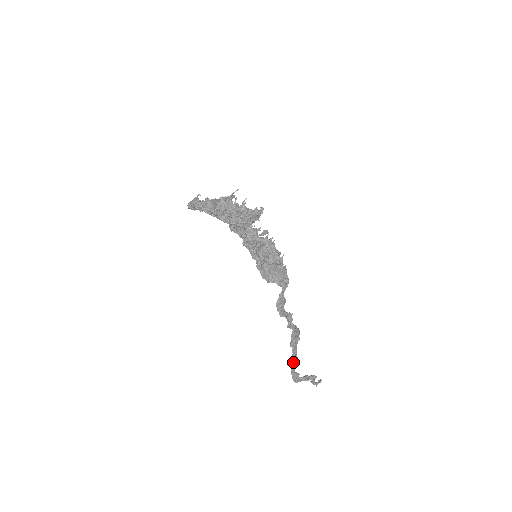
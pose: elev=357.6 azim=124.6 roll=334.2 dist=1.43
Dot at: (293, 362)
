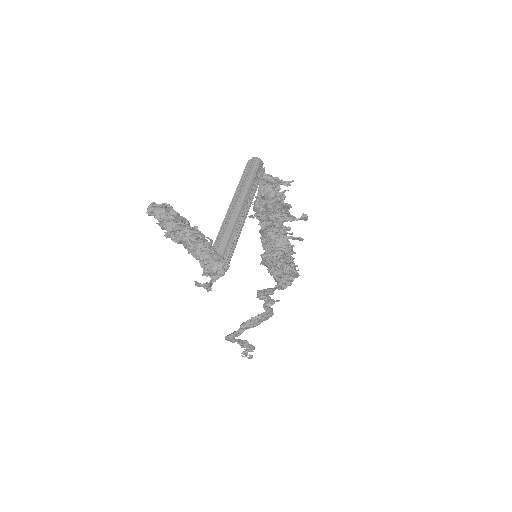
Dot at: (231, 335)
